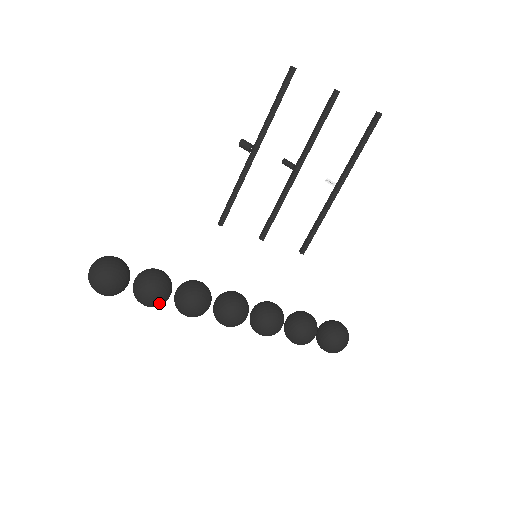
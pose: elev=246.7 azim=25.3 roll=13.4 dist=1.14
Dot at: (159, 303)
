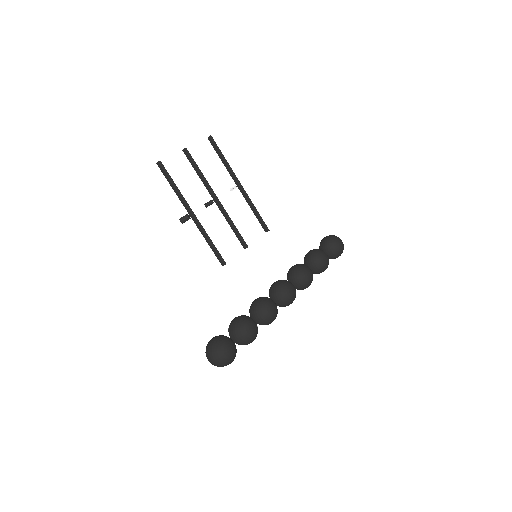
Dot at: (256, 329)
